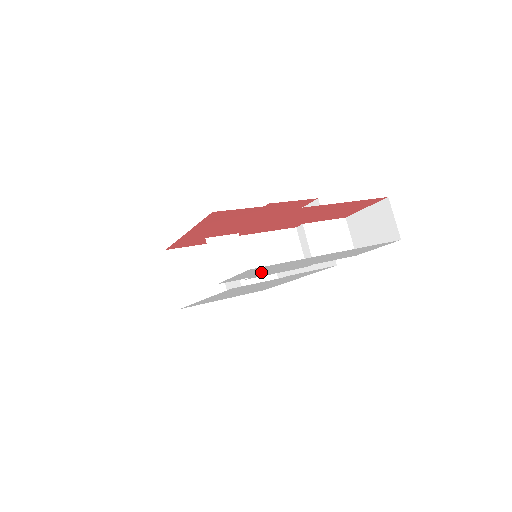
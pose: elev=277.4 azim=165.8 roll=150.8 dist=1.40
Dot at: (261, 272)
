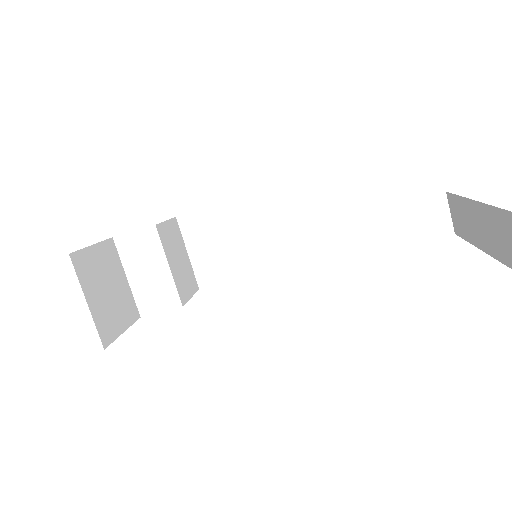
Dot at: occluded
